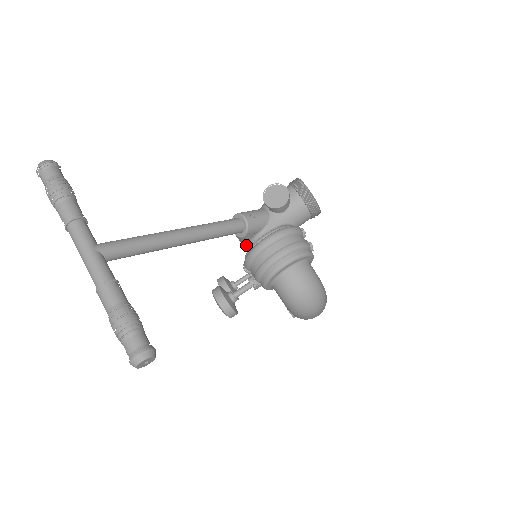
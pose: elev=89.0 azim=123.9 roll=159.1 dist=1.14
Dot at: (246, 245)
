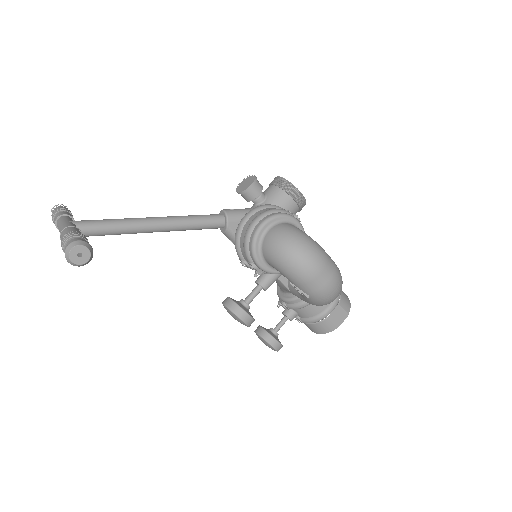
Dot at: occluded
